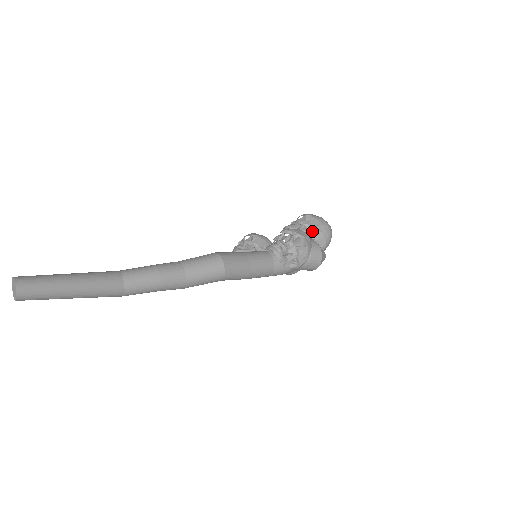
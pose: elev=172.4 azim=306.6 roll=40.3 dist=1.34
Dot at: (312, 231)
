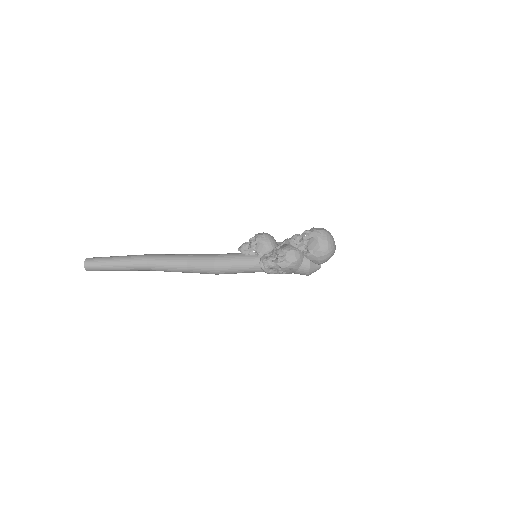
Dot at: (308, 253)
